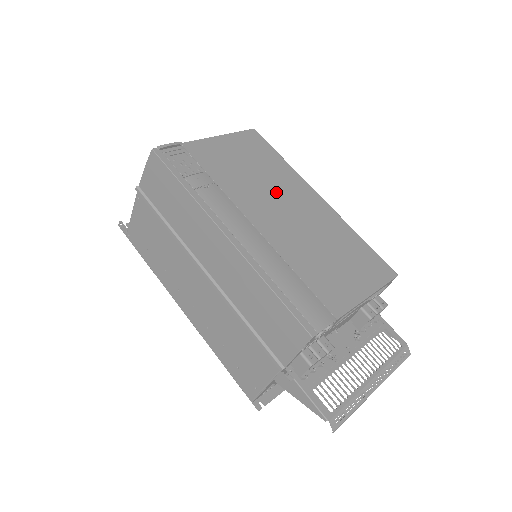
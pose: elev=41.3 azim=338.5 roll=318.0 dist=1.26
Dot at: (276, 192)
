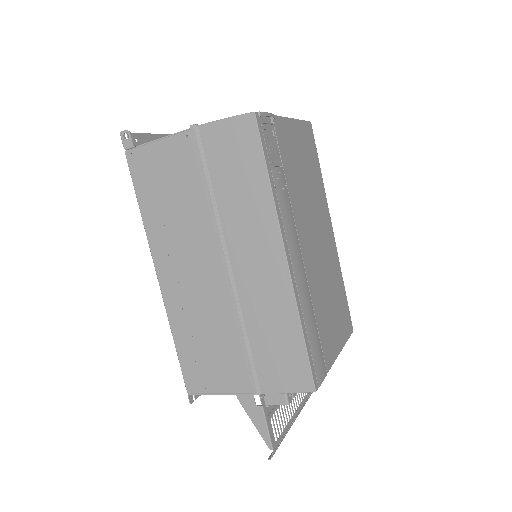
Dot at: (315, 214)
